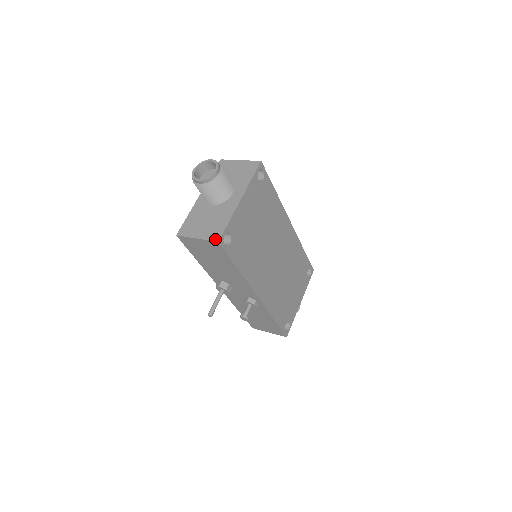
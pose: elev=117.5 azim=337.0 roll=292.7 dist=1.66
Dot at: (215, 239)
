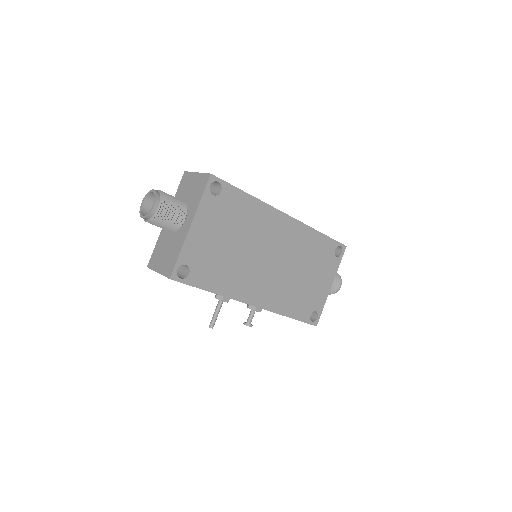
Dot at: (168, 275)
